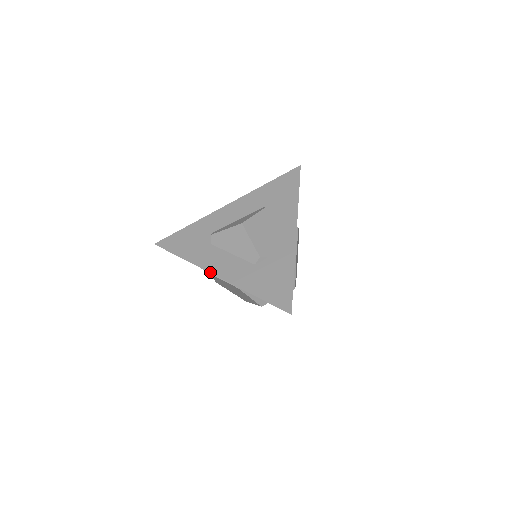
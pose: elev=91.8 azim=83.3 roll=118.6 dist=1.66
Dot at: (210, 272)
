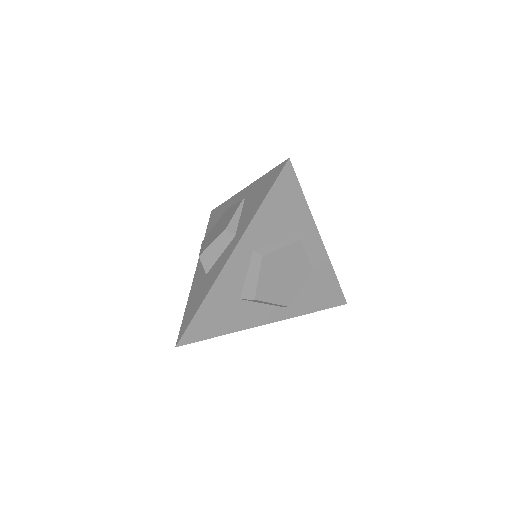
Dot at: (240, 192)
